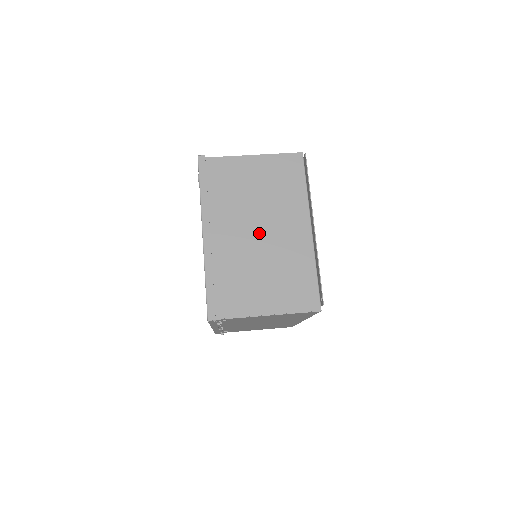
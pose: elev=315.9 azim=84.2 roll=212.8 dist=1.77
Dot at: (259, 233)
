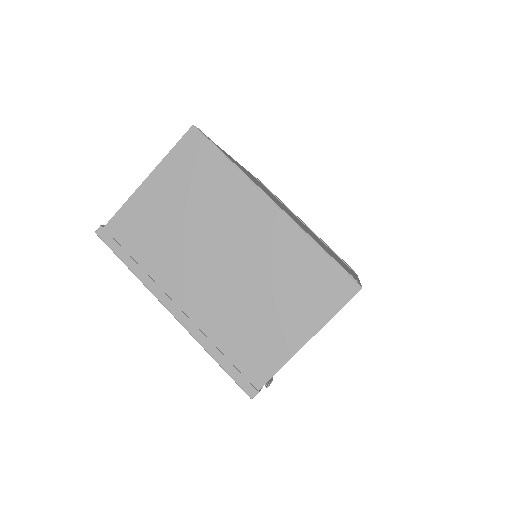
Dot at: (224, 259)
